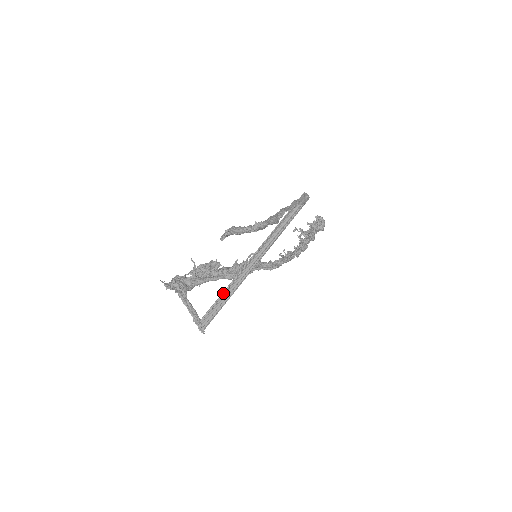
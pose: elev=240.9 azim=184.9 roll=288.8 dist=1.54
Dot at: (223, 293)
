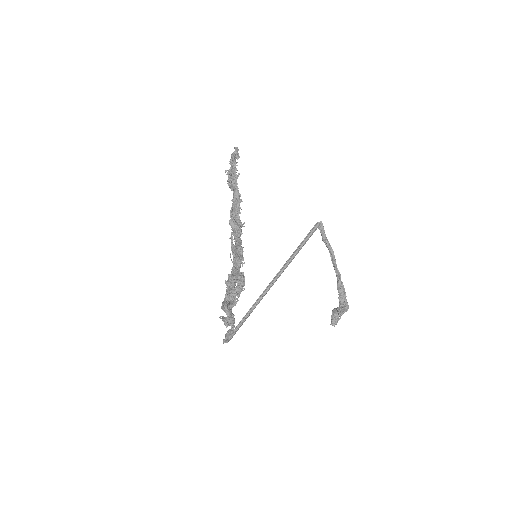
Dot at: (251, 311)
